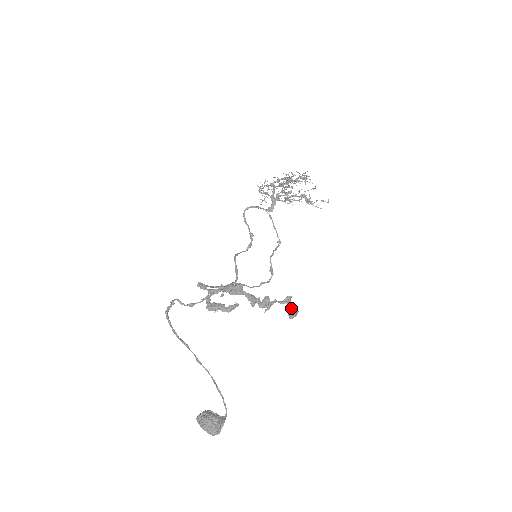
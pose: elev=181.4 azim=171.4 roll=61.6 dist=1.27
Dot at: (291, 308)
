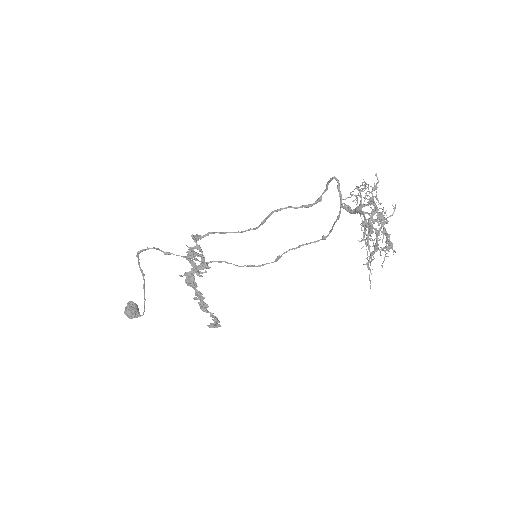
Dot at: (212, 326)
